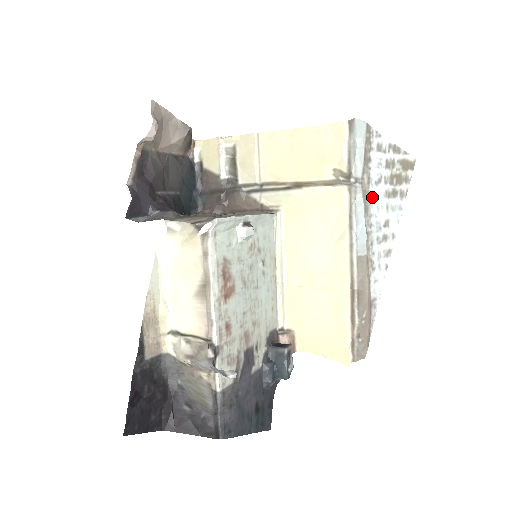
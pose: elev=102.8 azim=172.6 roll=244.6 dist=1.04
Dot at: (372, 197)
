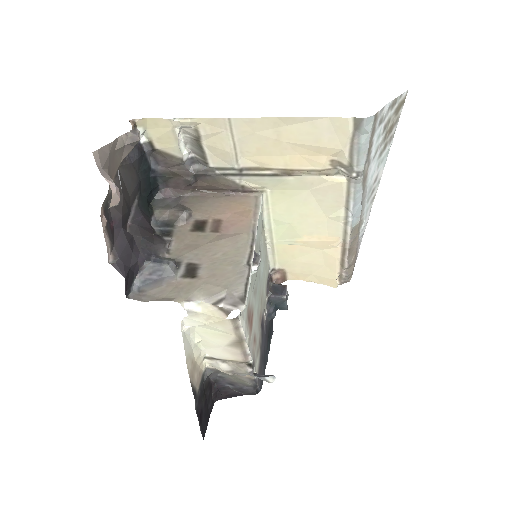
Dot at: (369, 174)
